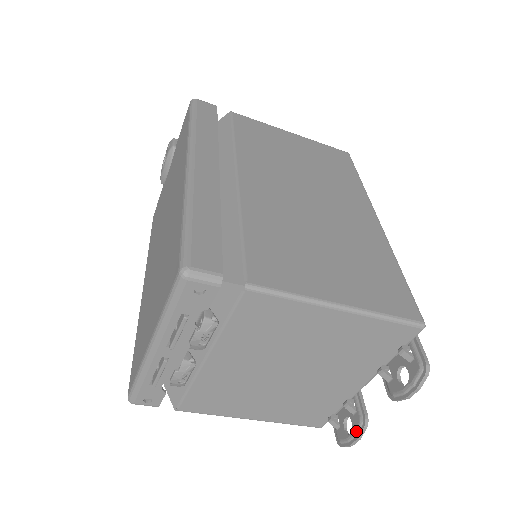
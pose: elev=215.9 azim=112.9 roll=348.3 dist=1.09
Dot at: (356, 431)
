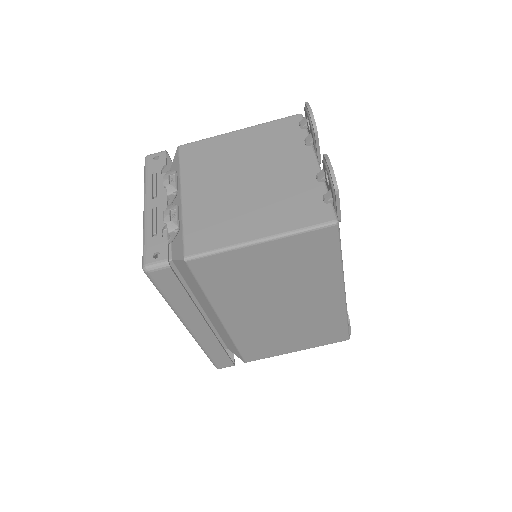
Dot at: (324, 163)
